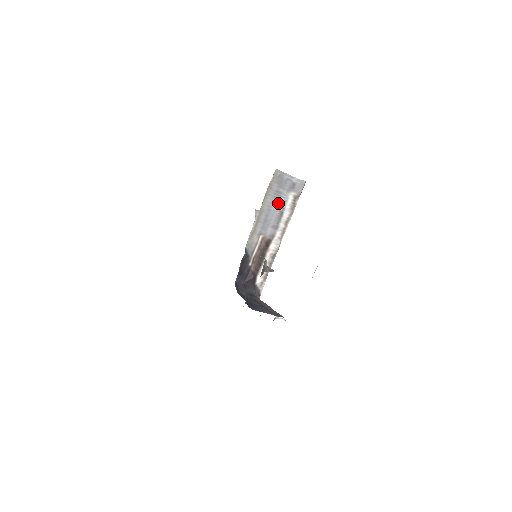
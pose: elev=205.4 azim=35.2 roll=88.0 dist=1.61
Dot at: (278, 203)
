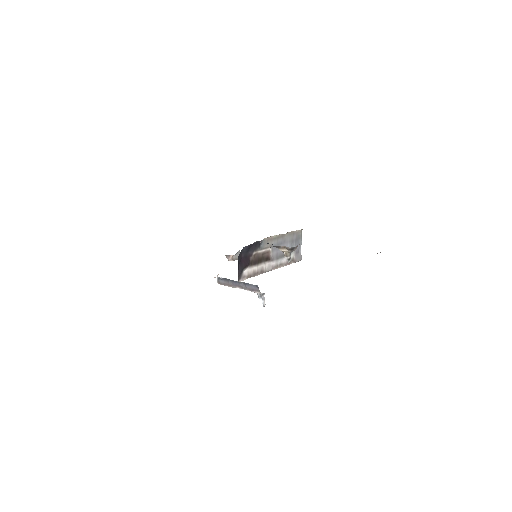
Dot at: occluded
